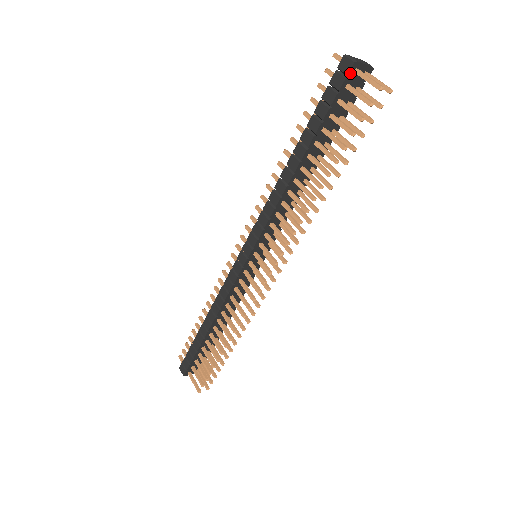
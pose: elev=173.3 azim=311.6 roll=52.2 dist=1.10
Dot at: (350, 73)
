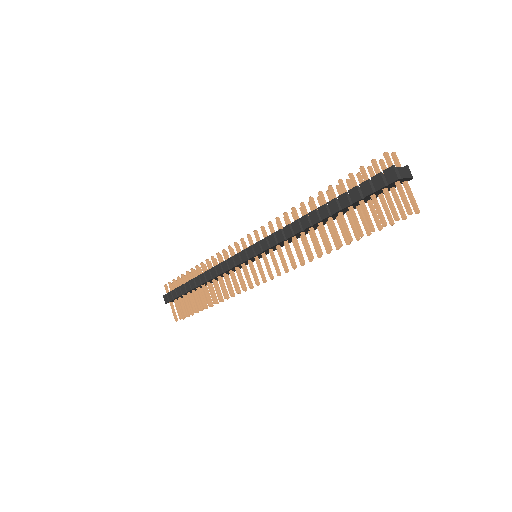
Dot at: (391, 183)
